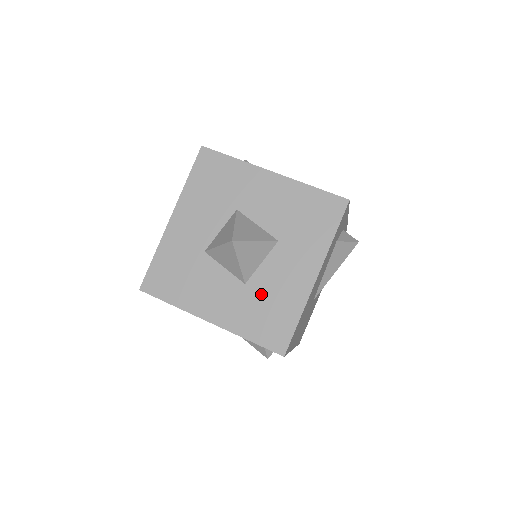
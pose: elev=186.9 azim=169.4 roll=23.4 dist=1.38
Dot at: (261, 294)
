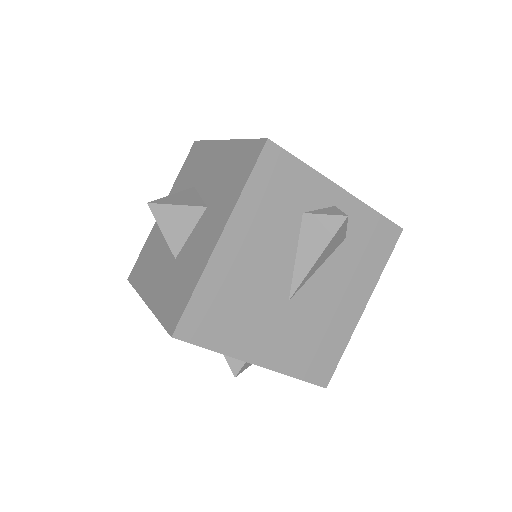
Dot at: (180, 267)
